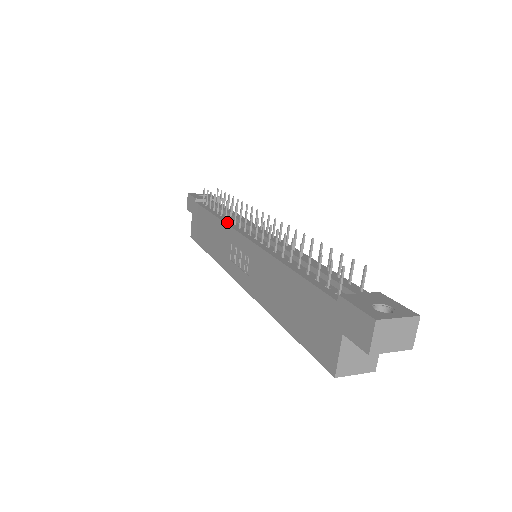
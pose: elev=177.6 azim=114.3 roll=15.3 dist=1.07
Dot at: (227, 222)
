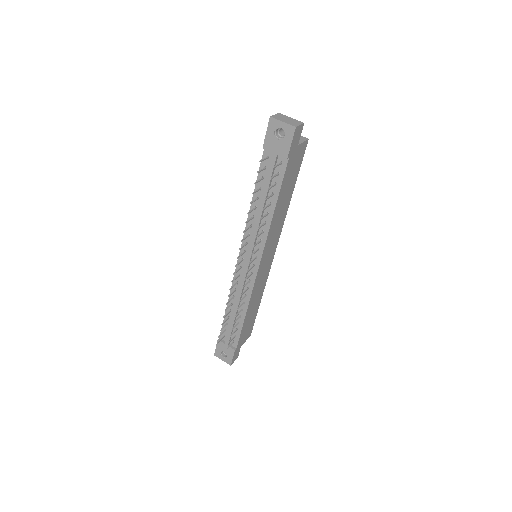
Dot at: (247, 227)
